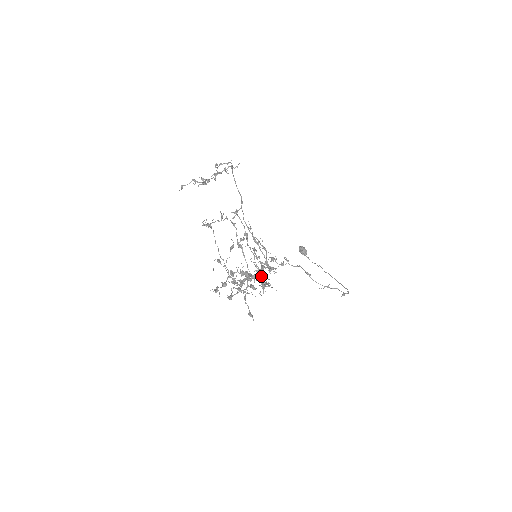
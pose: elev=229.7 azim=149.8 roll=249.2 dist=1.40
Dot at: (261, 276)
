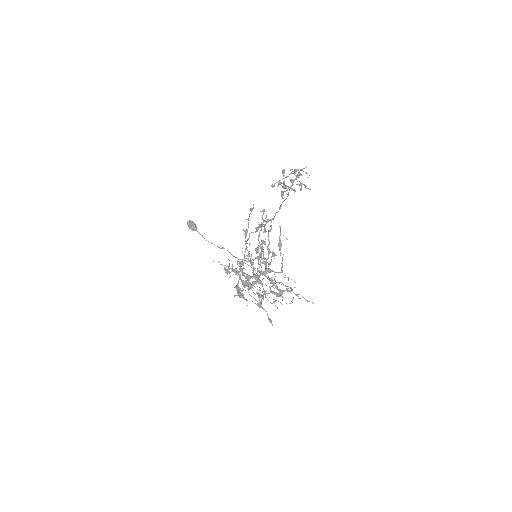
Dot at: (272, 280)
